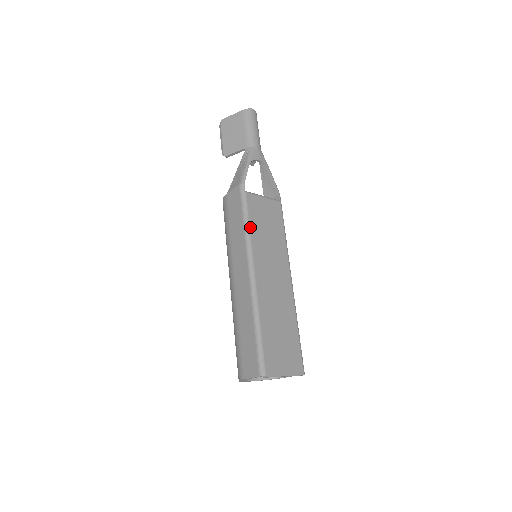
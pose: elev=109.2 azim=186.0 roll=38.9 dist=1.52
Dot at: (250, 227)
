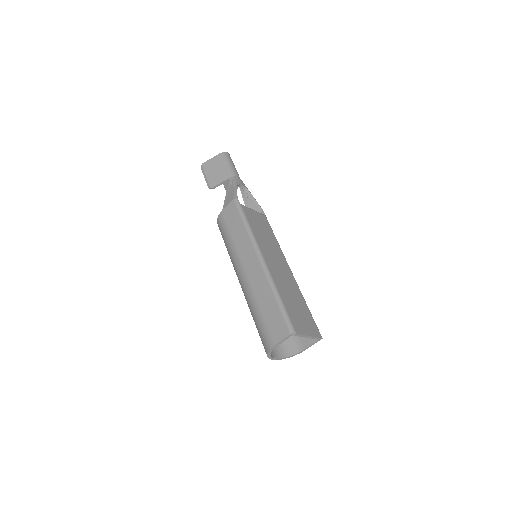
Dot at: (251, 227)
